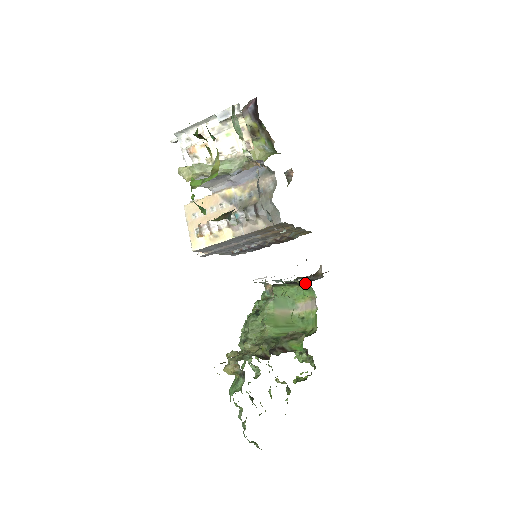
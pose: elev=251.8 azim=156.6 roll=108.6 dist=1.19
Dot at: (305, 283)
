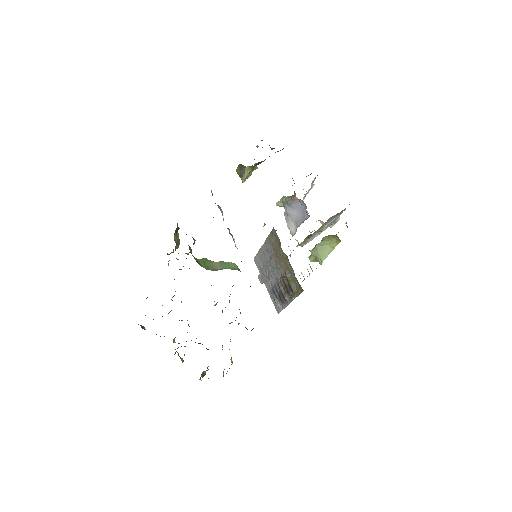
Dot at: occluded
